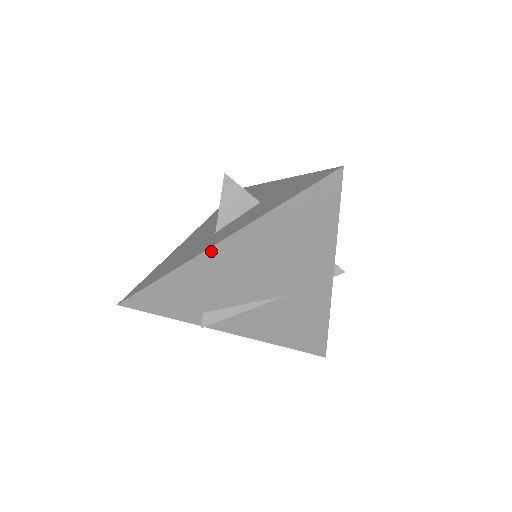
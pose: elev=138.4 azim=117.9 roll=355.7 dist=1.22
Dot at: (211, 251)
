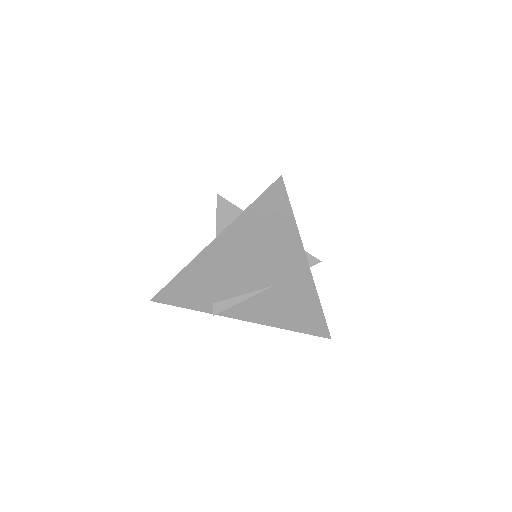
Dot at: (203, 254)
